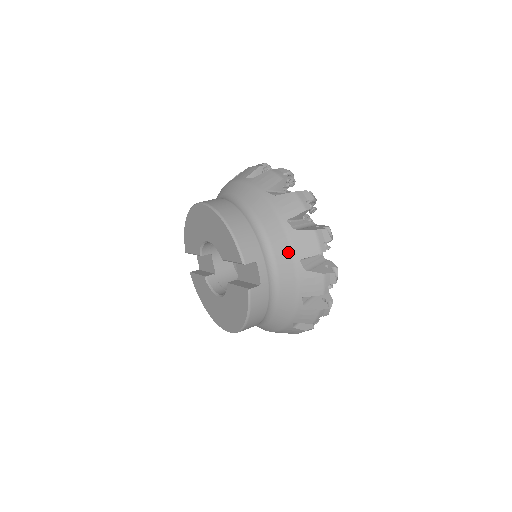
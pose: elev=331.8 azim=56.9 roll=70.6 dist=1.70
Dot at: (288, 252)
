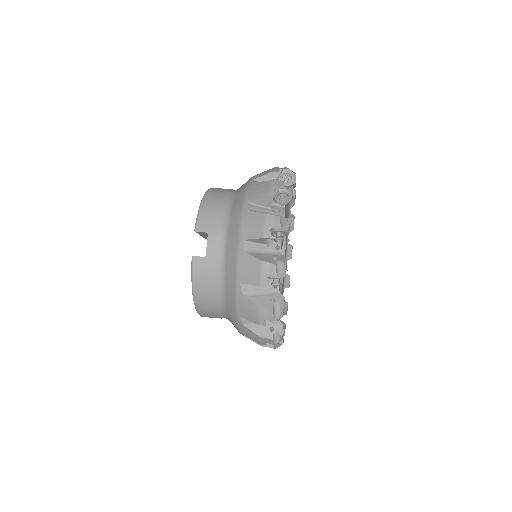
Dot at: (237, 231)
